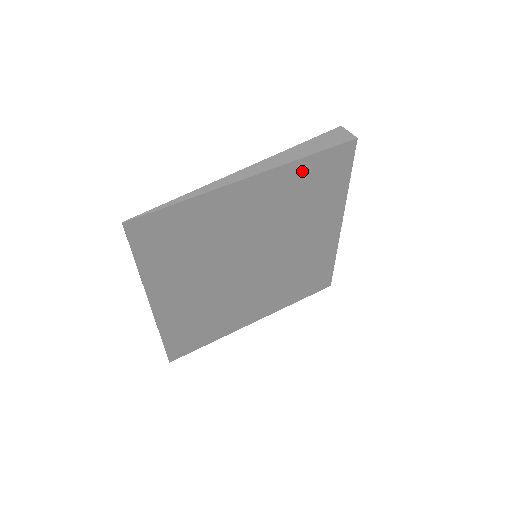
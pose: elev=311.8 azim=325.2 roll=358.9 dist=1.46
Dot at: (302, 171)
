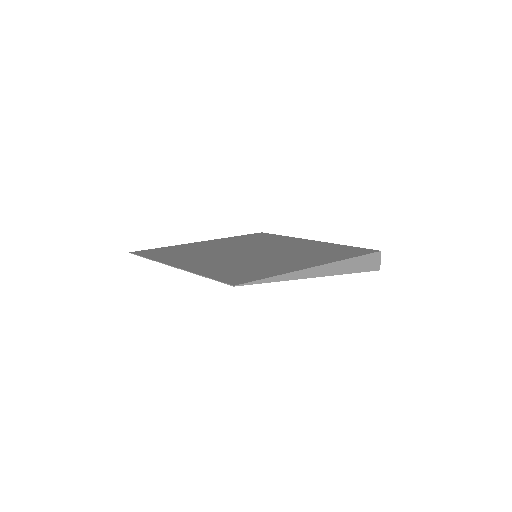
Dot at: occluded
